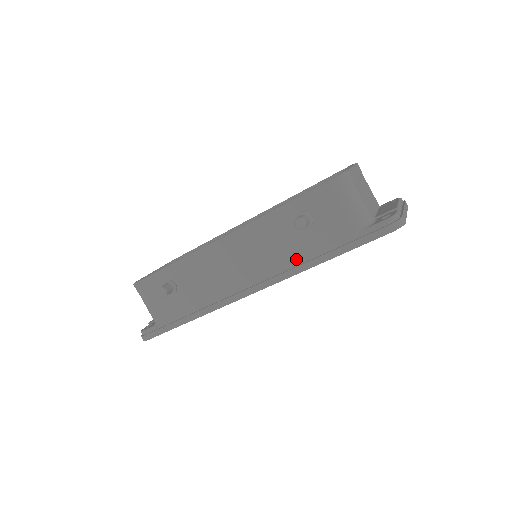
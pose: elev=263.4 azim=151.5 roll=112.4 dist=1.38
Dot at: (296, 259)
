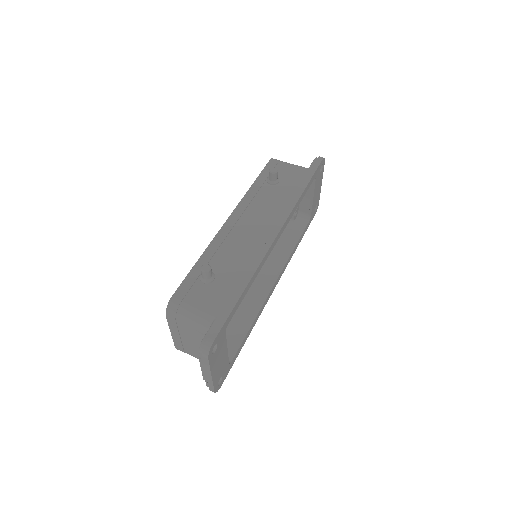
Dot at: (287, 200)
